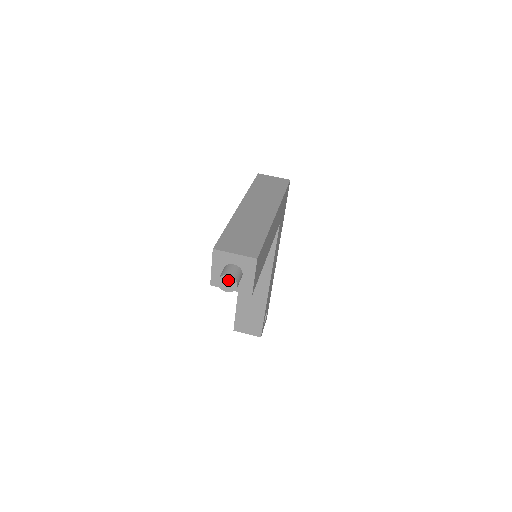
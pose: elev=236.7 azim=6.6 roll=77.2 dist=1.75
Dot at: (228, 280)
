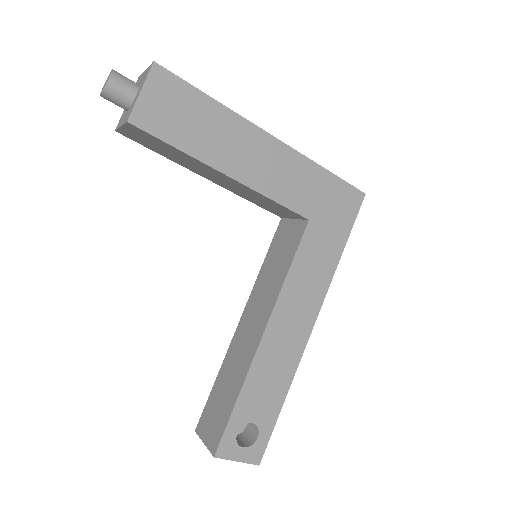
Dot at: occluded
